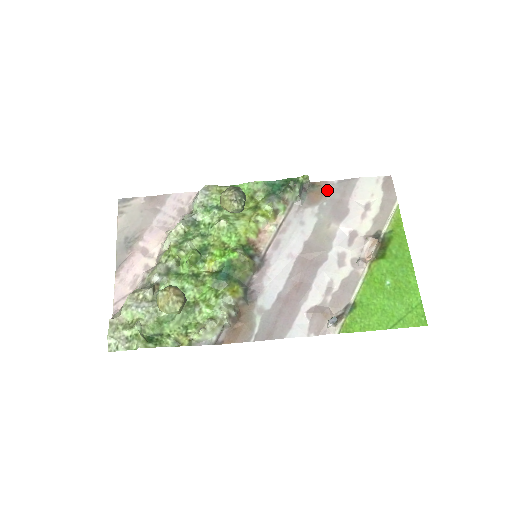
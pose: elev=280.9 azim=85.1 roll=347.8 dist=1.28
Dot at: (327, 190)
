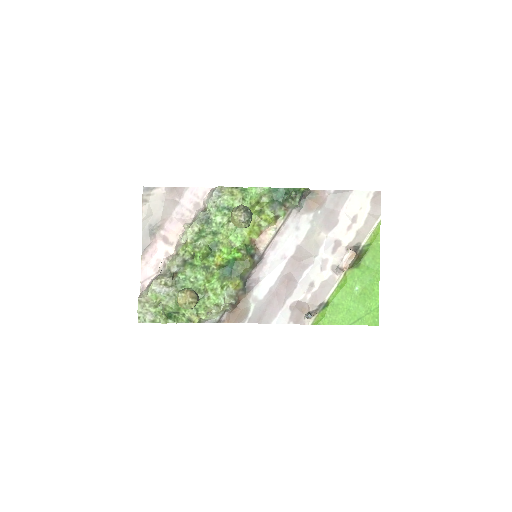
Dot at: (323, 199)
